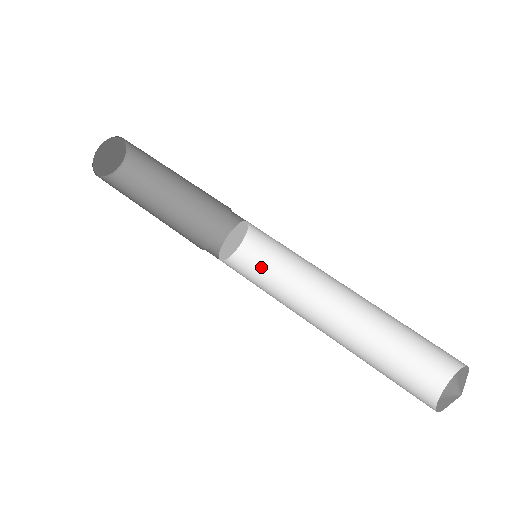
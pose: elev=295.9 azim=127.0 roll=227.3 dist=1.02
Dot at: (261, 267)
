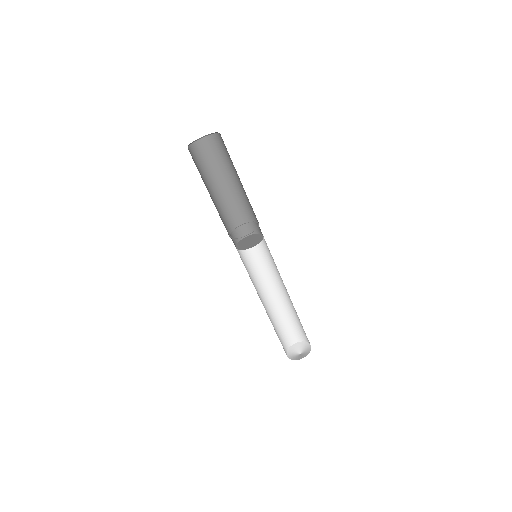
Dot at: (248, 256)
